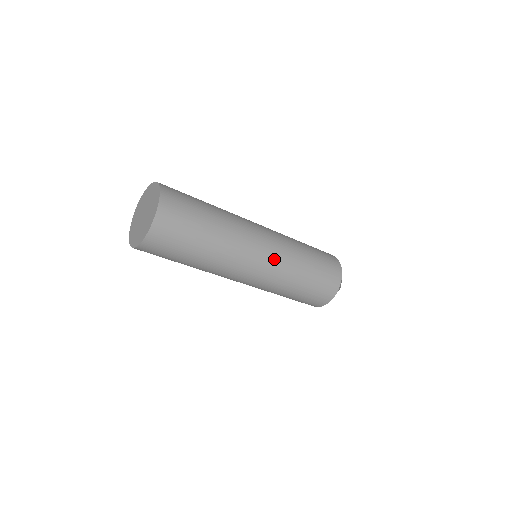
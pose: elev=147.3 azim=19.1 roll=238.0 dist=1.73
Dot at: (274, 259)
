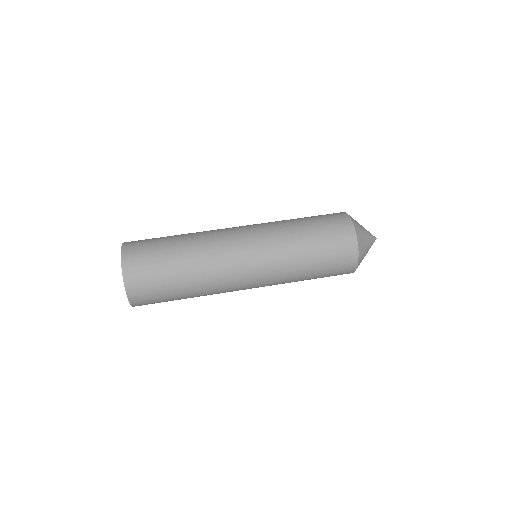
Dot at: (257, 231)
